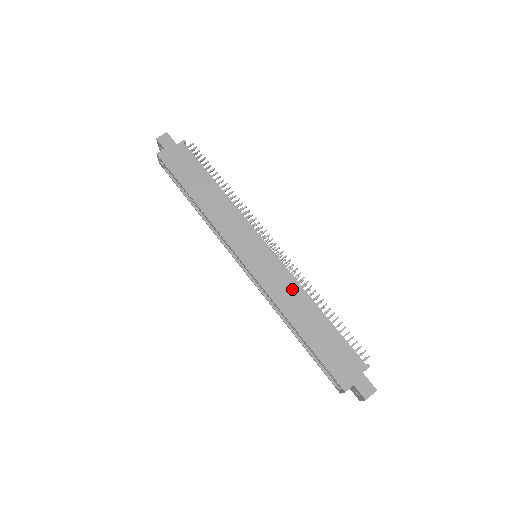
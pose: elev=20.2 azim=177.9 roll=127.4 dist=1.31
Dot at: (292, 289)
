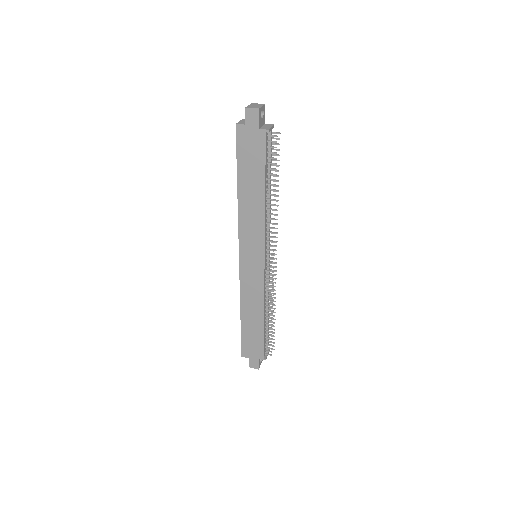
Dot at: (257, 297)
